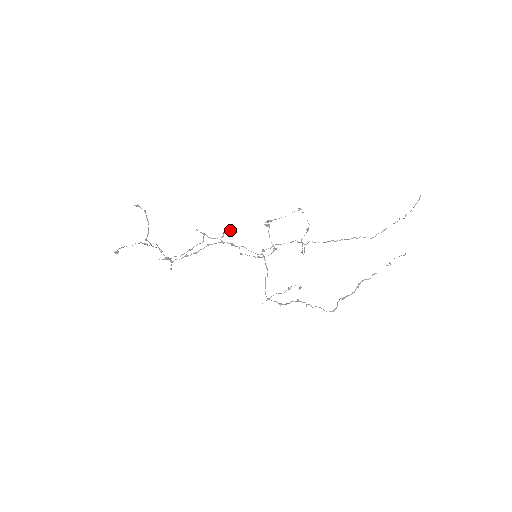
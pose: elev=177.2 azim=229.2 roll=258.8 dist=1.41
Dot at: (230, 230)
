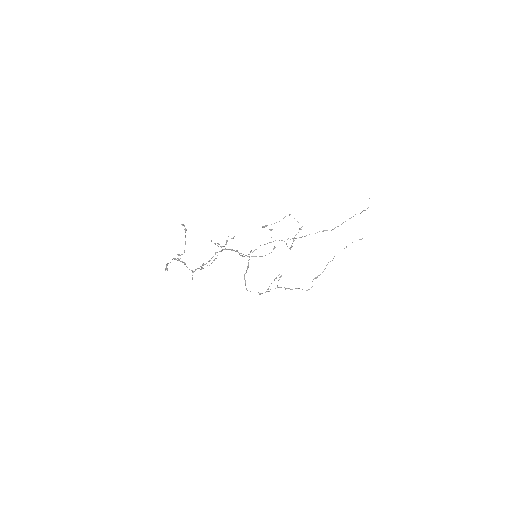
Dot at: (232, 238)
